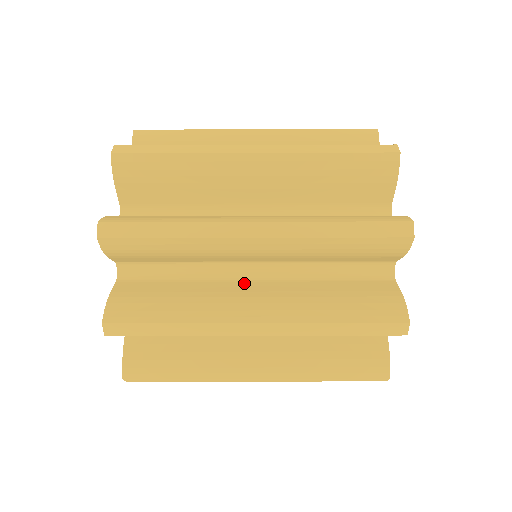
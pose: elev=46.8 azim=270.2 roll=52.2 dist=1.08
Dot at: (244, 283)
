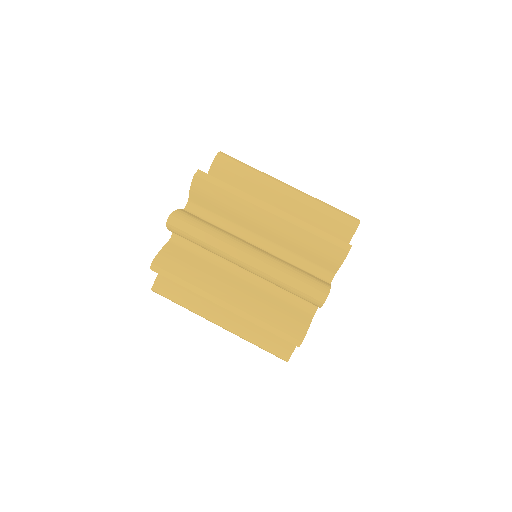
Dot at: (249, 243)
